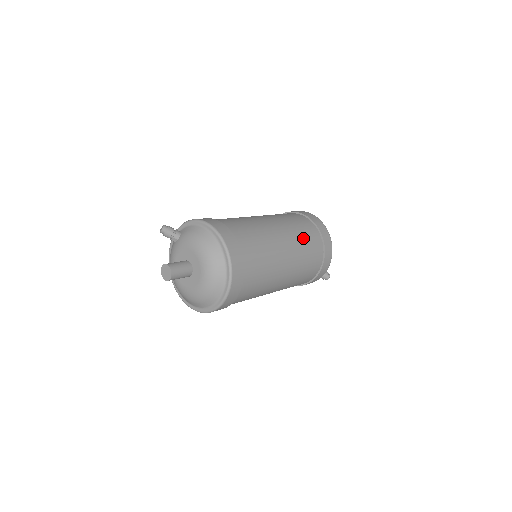
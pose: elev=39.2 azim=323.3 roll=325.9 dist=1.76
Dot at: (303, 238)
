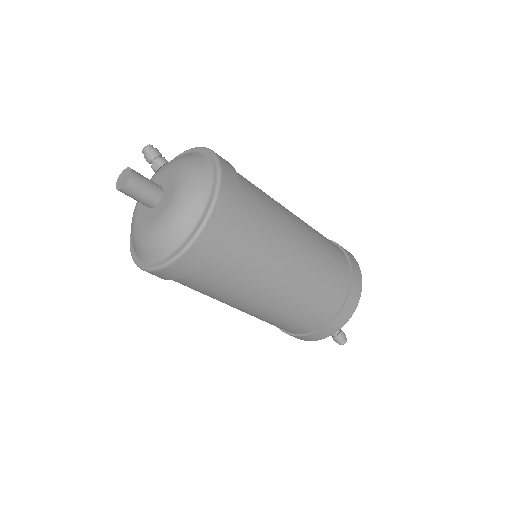
Dot at: (327, 252)
